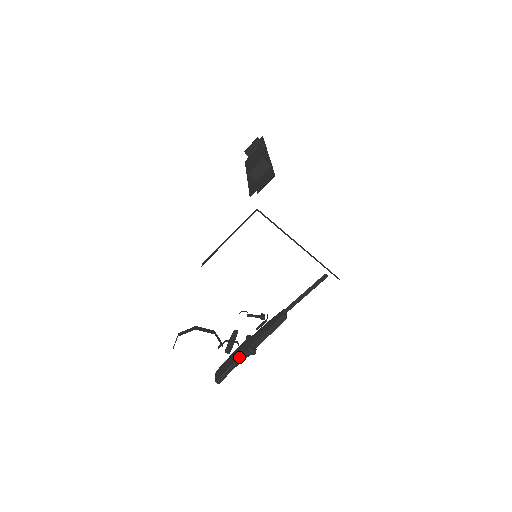
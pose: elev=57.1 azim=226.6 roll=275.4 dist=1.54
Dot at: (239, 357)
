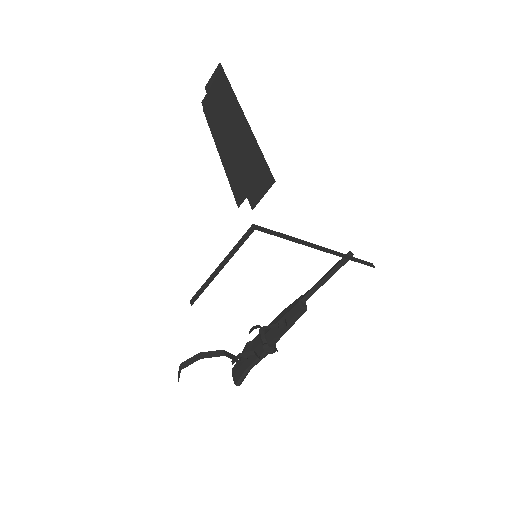
Dot at: (257, 358)
